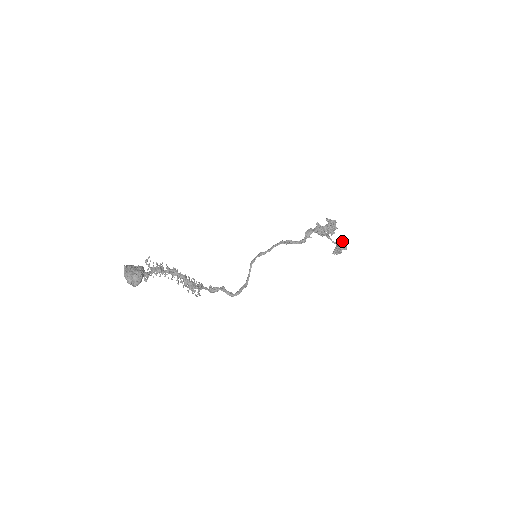
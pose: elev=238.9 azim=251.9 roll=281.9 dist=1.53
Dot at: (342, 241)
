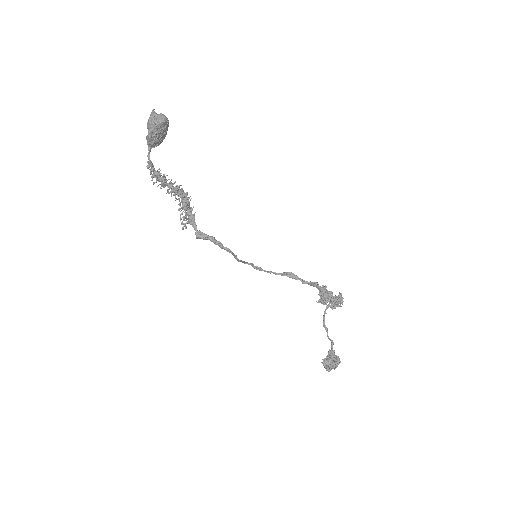
Dot at: (335, 356)
